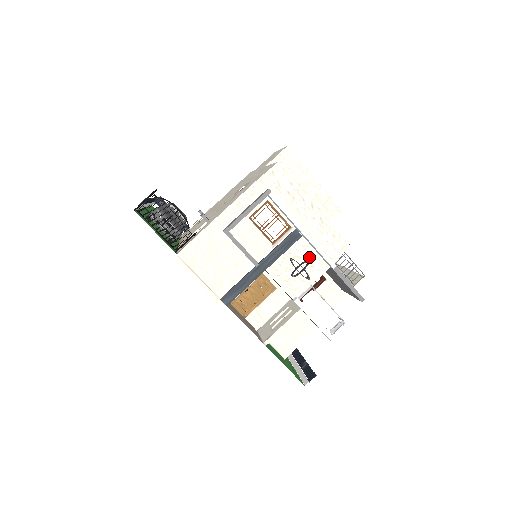
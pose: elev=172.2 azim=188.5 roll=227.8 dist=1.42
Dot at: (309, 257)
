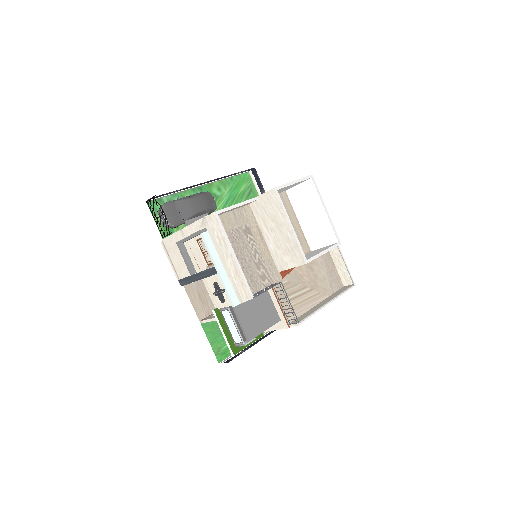
Dot at: occluded
